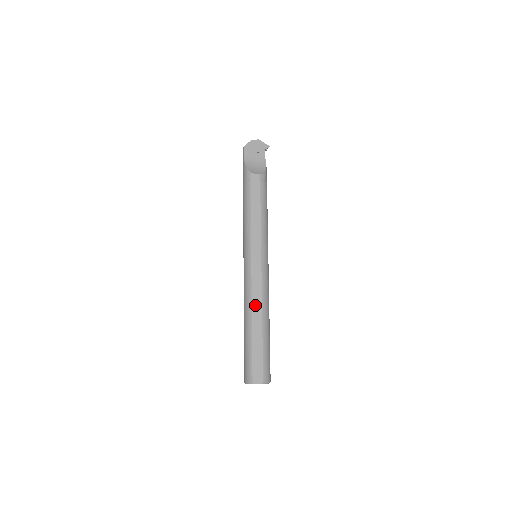
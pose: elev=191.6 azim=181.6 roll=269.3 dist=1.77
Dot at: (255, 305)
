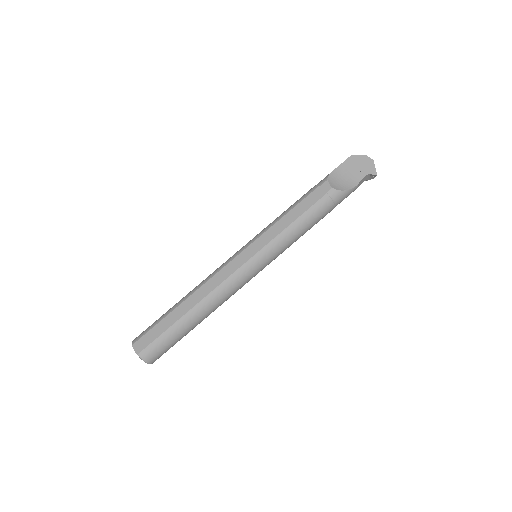
Dot at: (203, 289)
